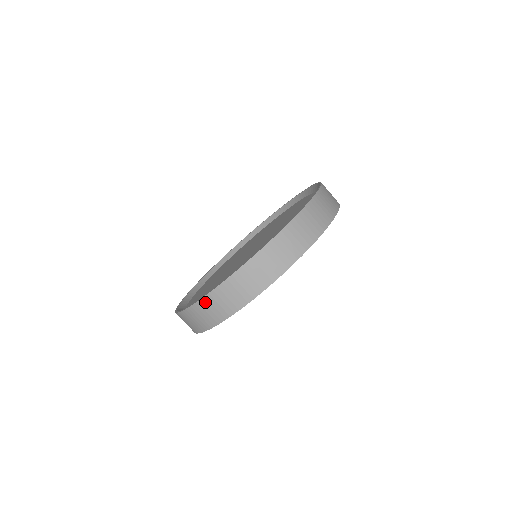
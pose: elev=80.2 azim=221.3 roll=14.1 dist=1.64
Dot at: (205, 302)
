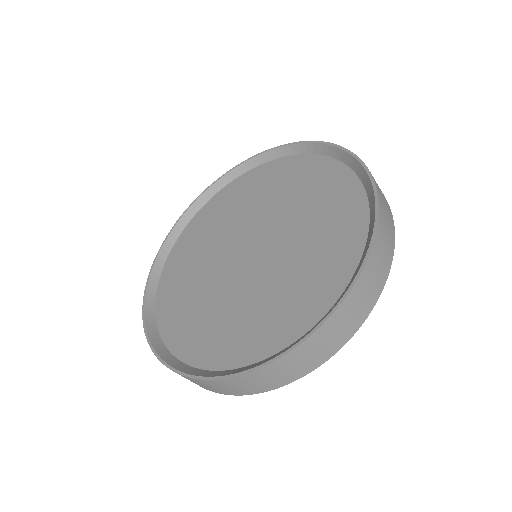
Dot at: (270, 368)
